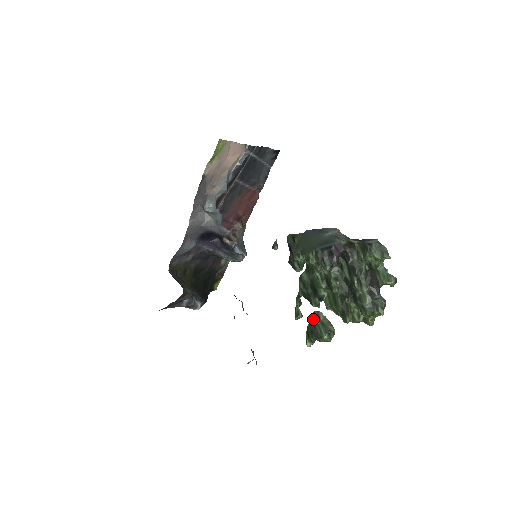
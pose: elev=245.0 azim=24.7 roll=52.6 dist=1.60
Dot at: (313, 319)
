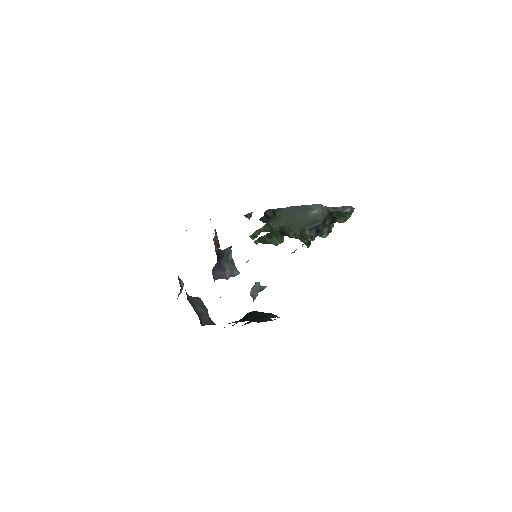
Dot at: (268, 236)
